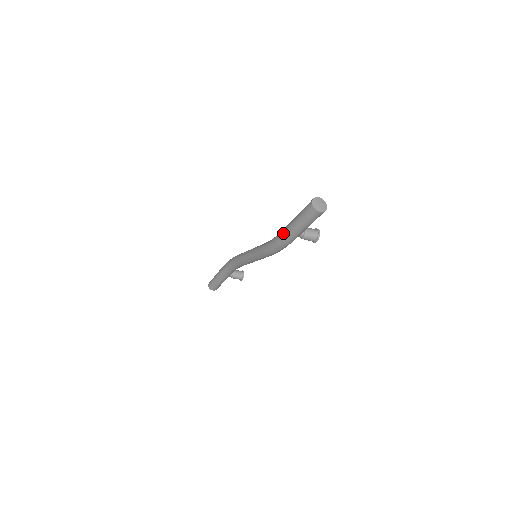
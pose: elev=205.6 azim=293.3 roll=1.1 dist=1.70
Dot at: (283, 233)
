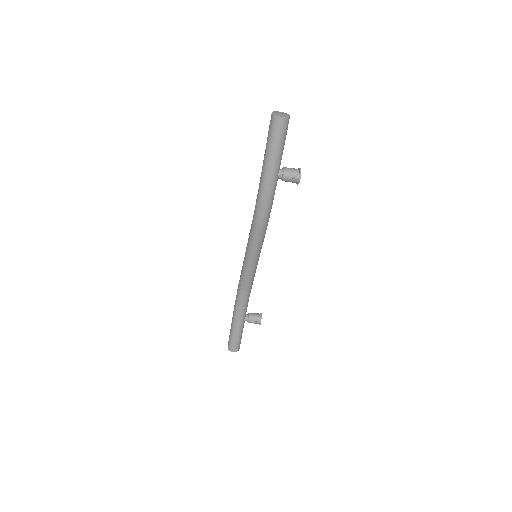
Dot at: (260, 178)
